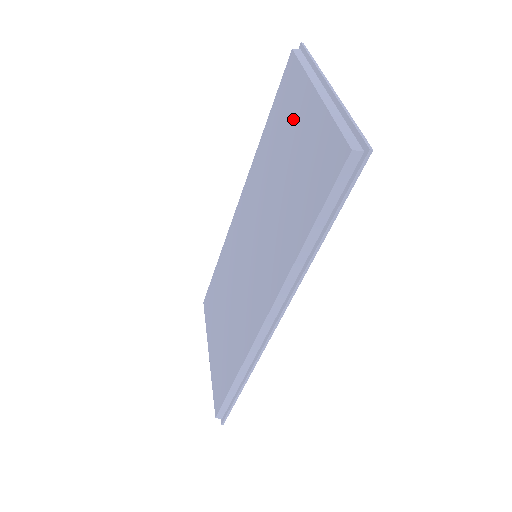
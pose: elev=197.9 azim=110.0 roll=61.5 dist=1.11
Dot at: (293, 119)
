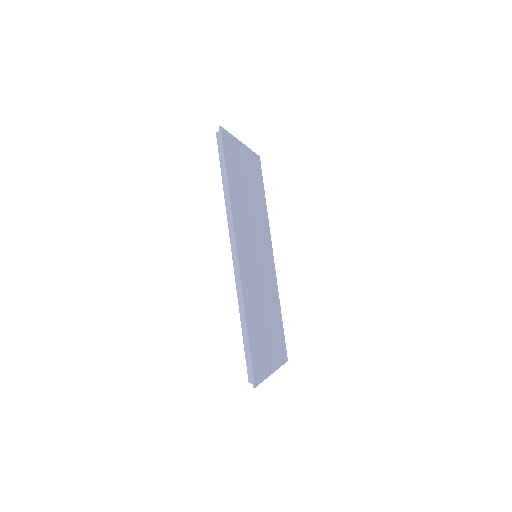
Dot at: occluded
